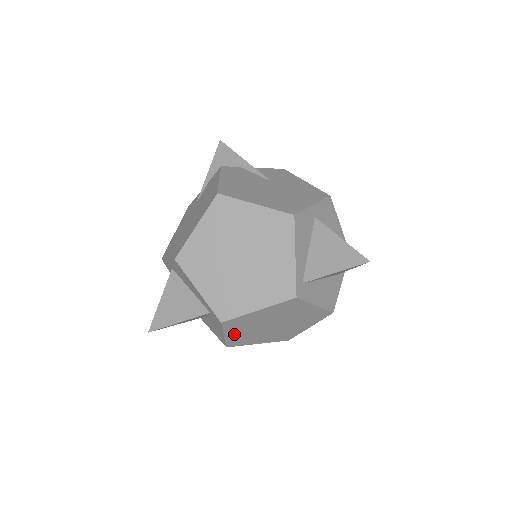
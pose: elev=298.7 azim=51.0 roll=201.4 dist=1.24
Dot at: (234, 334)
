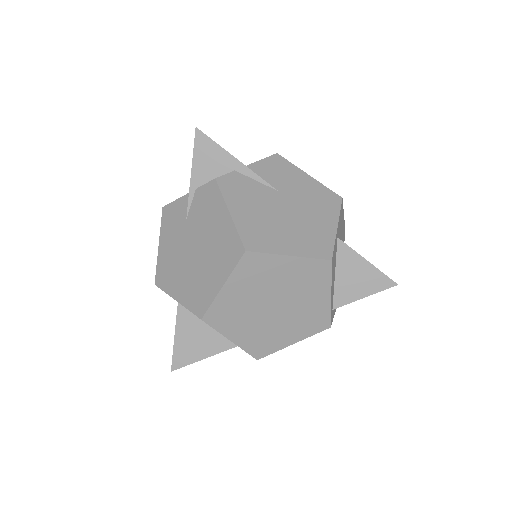
Dot at: occluded
